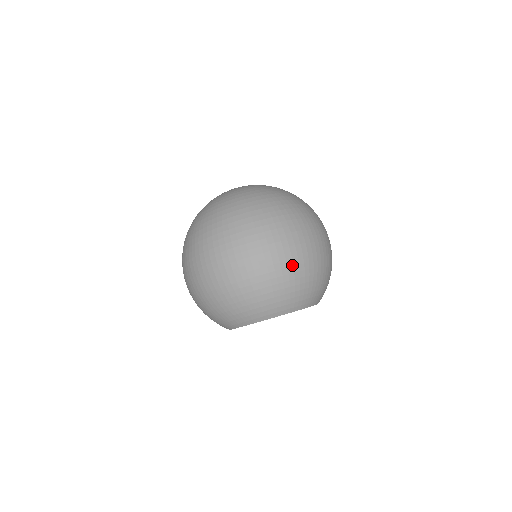
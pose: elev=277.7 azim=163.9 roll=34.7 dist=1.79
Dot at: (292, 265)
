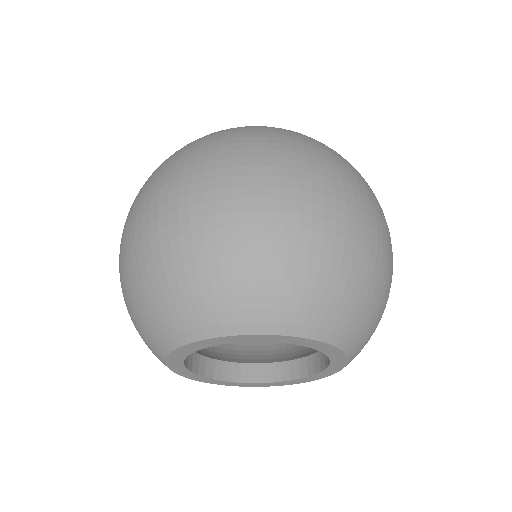
Dot at: (158, 241)
